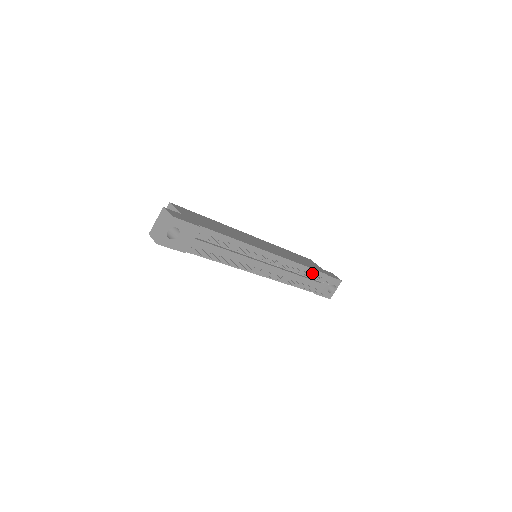
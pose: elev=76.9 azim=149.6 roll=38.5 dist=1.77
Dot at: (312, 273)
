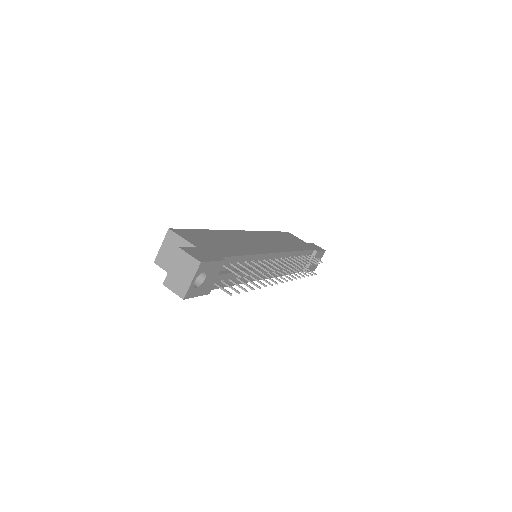
Dot at: (305, 254)
